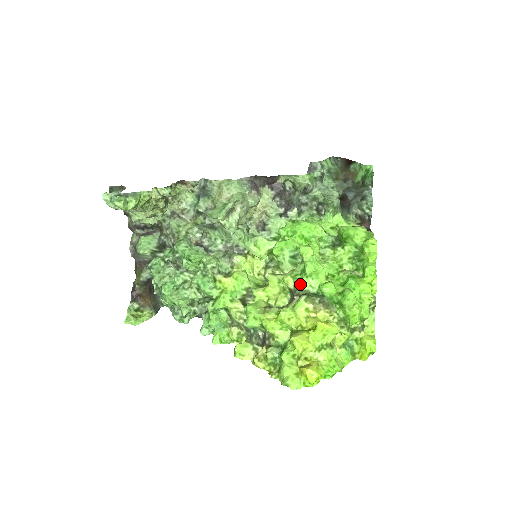
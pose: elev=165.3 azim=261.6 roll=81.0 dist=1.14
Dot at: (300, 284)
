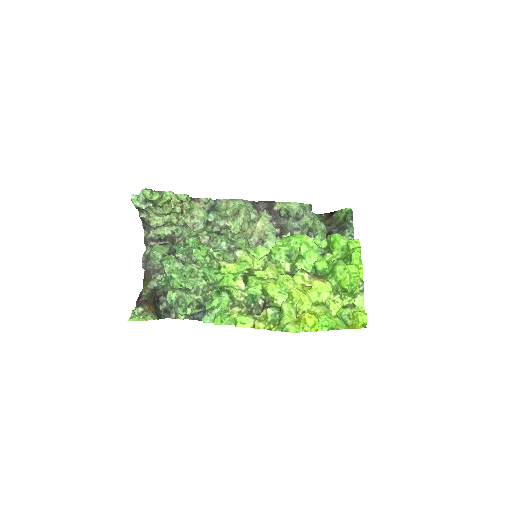
Dot at: (296, 264)
